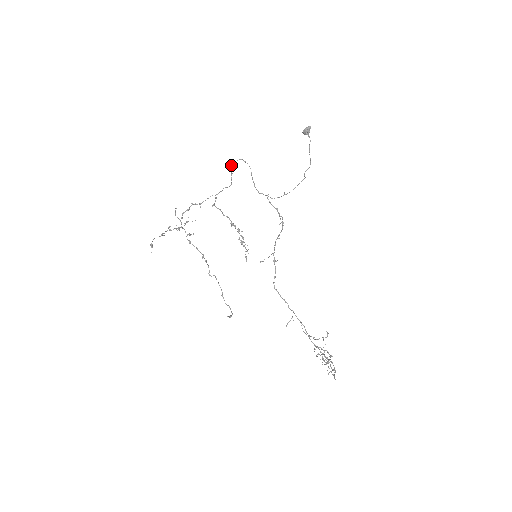
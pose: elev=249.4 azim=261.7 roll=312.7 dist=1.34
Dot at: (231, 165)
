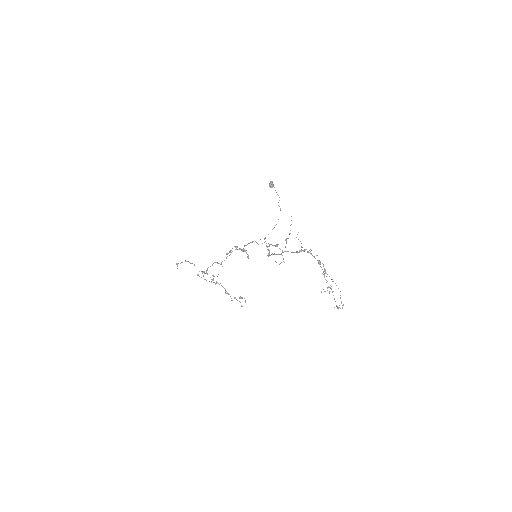
Dot at: (244, 246)
